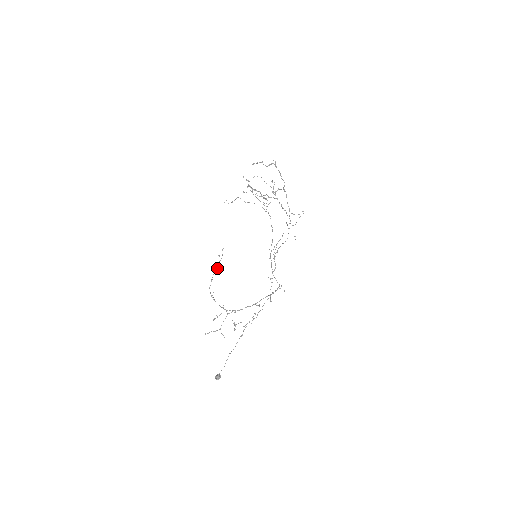
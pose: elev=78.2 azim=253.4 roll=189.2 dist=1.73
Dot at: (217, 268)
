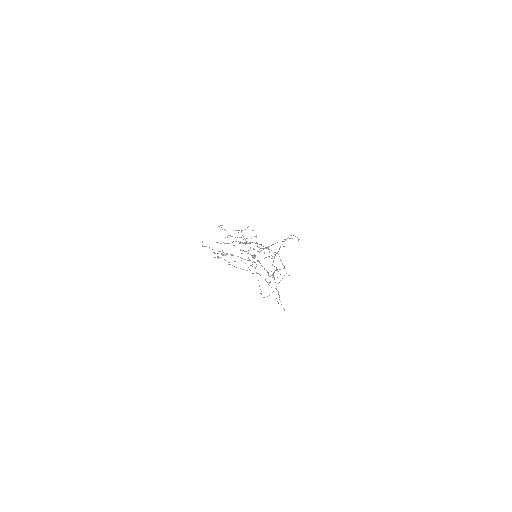
Dot at: occluded
